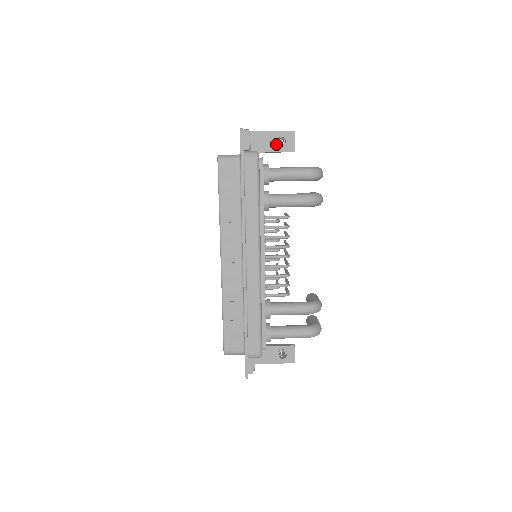
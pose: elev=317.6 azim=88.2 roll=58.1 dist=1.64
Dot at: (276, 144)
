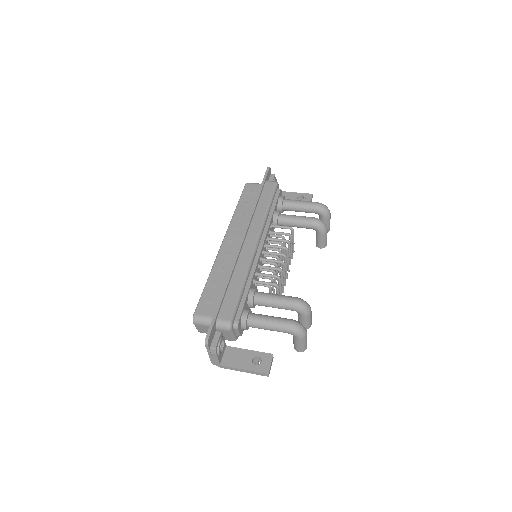
Dot at: (296, 199)
